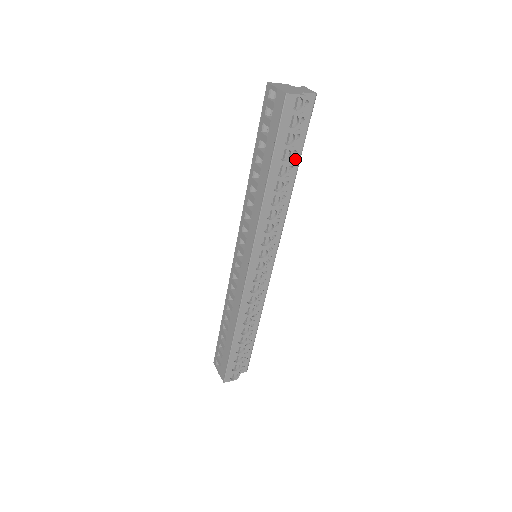
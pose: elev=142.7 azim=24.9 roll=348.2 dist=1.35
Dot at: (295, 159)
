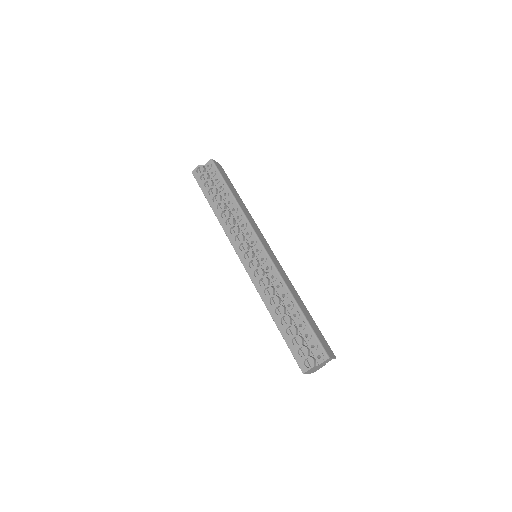
Dot at: (225, 190)
